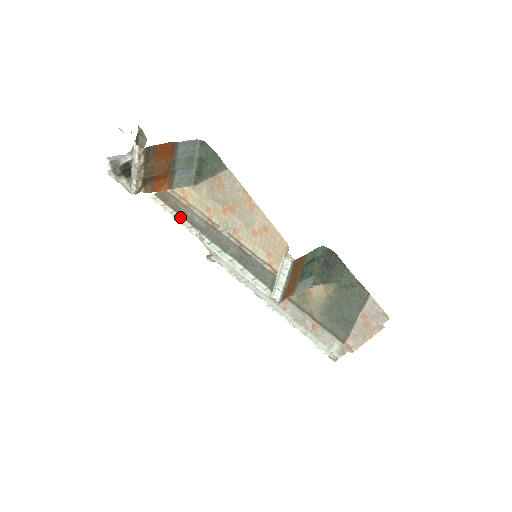
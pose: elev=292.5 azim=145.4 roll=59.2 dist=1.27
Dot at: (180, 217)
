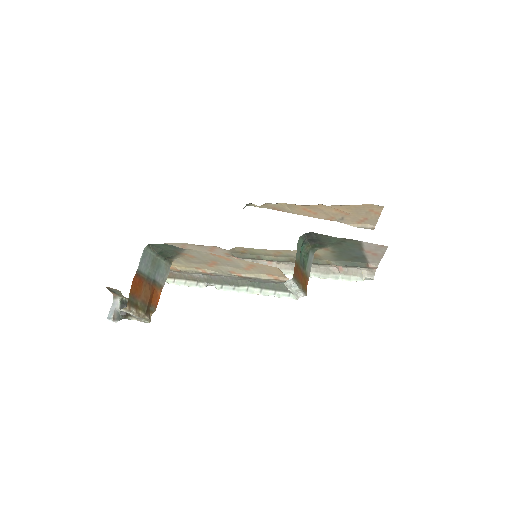
Dot at: (183, 281)
